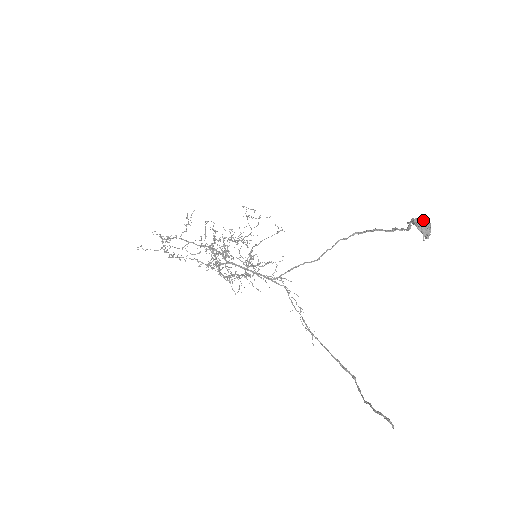
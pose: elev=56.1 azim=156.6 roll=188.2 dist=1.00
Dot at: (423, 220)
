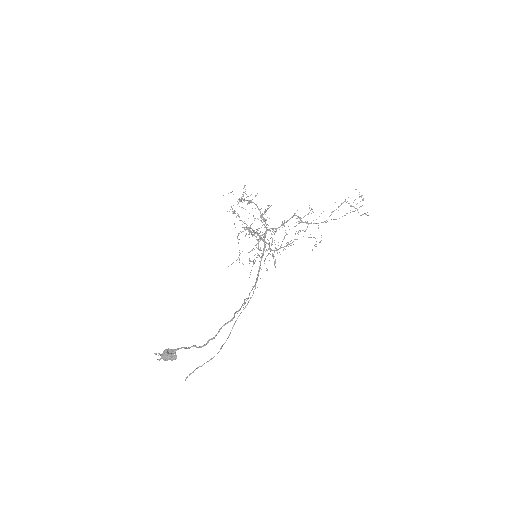
Dot at: (163, 354)
